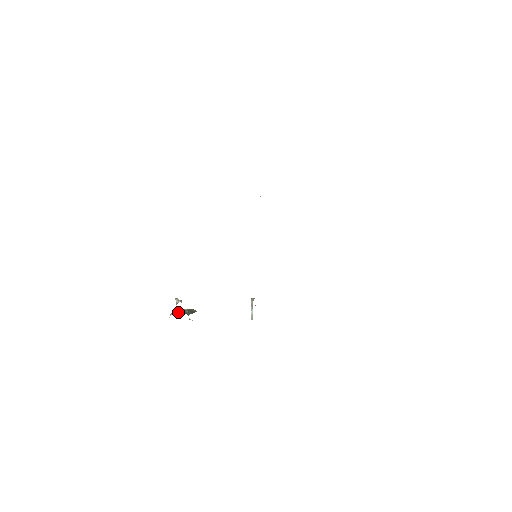
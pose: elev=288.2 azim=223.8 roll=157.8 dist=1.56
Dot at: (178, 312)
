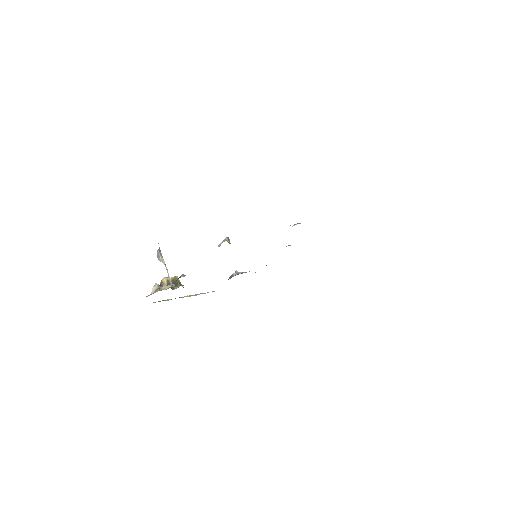
Dot at: (163, 285)
